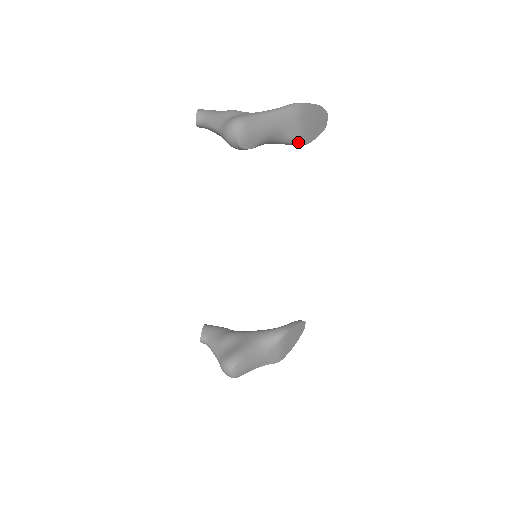
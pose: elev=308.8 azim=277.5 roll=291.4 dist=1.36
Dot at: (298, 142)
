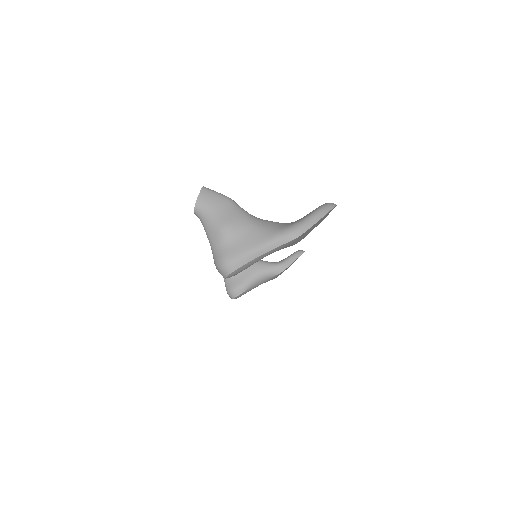
Dot at: occluded
